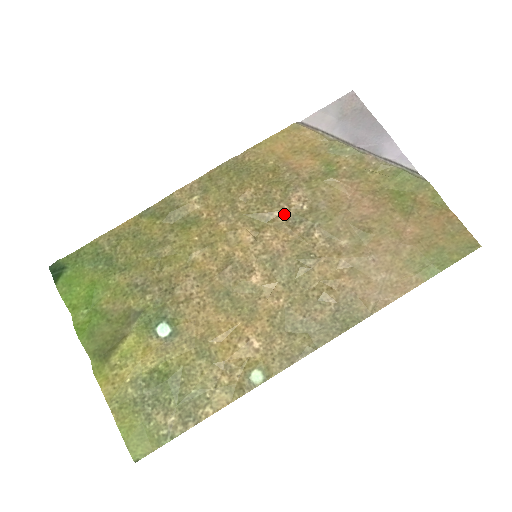
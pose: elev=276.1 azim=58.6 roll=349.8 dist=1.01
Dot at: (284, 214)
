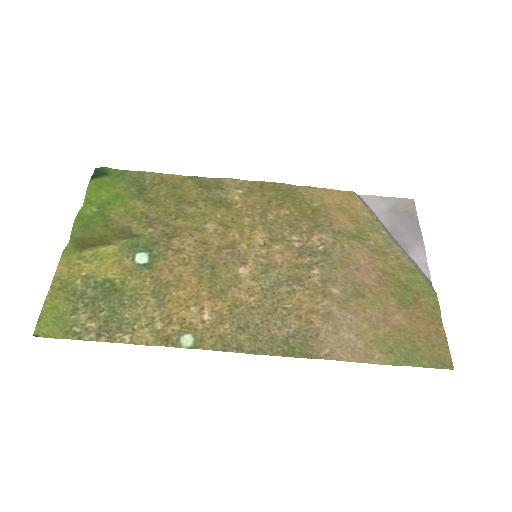
Dot at: (300, 242)
